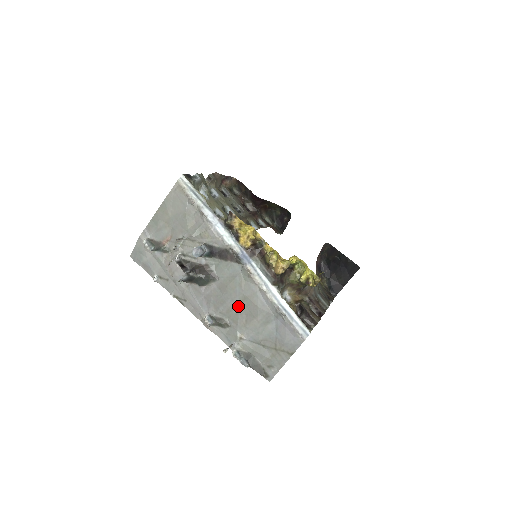
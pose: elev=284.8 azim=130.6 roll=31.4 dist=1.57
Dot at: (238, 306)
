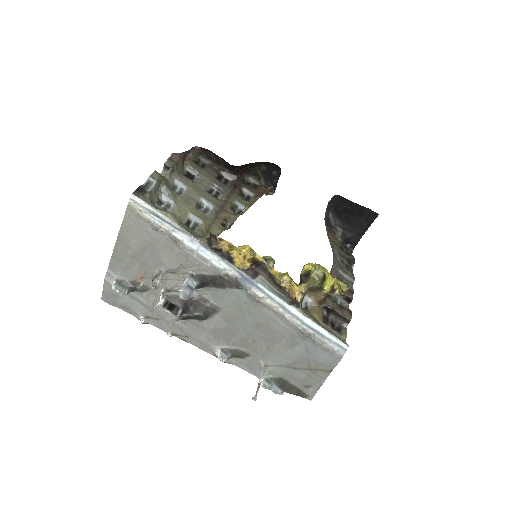
Dot at: (253, 334)
